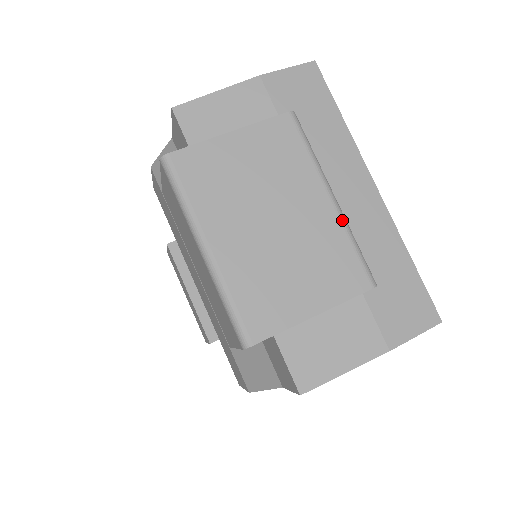
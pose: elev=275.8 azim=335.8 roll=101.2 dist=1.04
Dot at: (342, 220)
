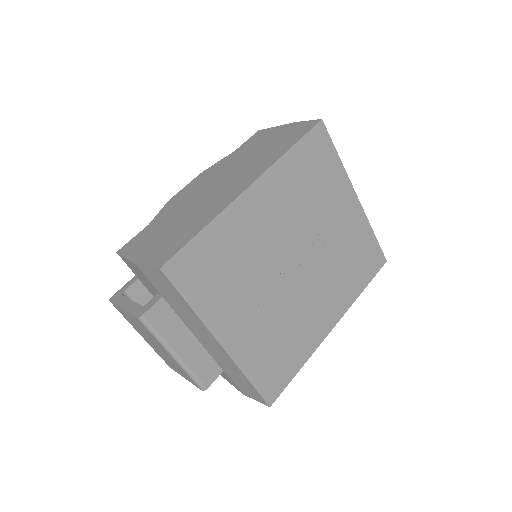
Dot at: (180, 366)
